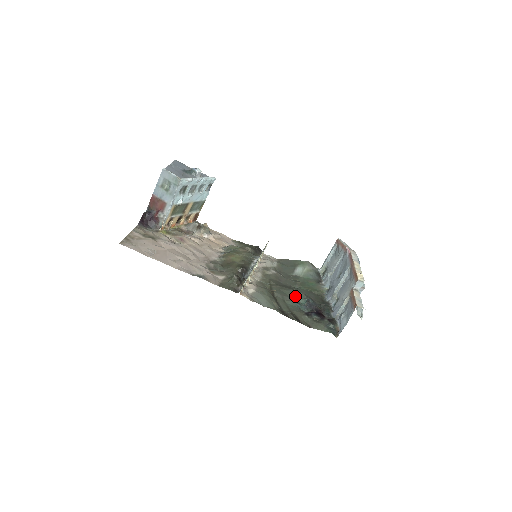
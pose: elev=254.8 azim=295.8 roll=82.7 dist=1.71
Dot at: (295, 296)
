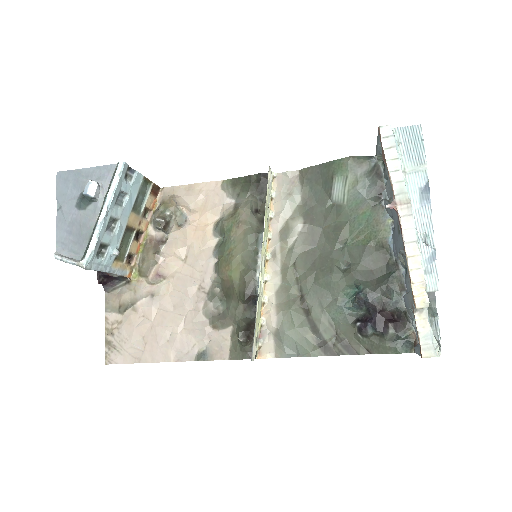
Dot at: (338, 287)
